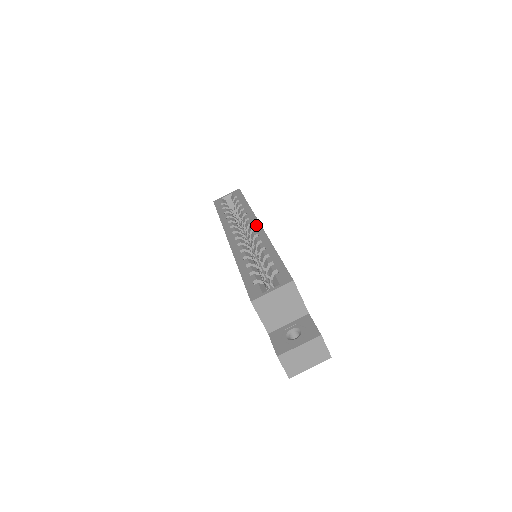
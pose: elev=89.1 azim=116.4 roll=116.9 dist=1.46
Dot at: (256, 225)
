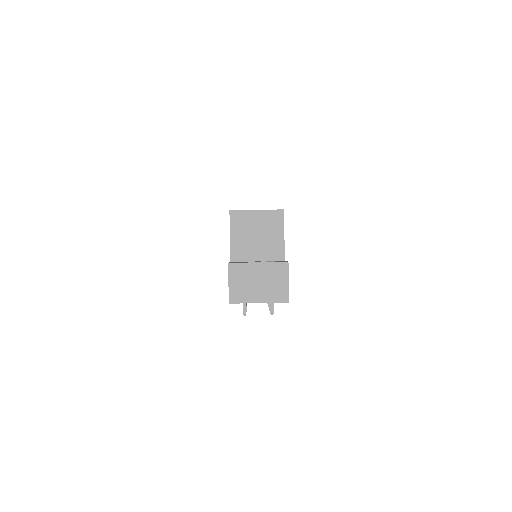
Dot at: occluded
